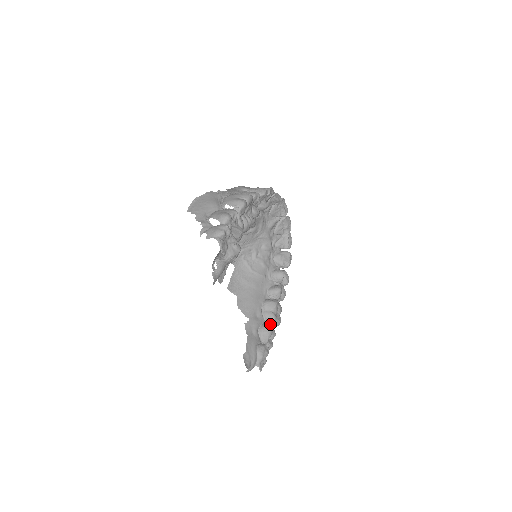
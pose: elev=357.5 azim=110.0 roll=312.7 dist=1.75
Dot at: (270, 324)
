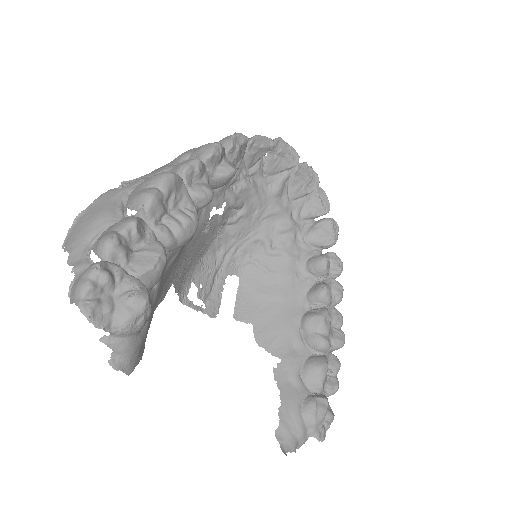
Dot at: (322, 354)
